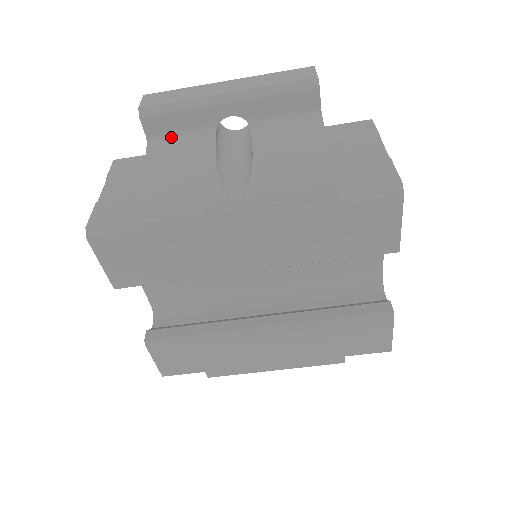
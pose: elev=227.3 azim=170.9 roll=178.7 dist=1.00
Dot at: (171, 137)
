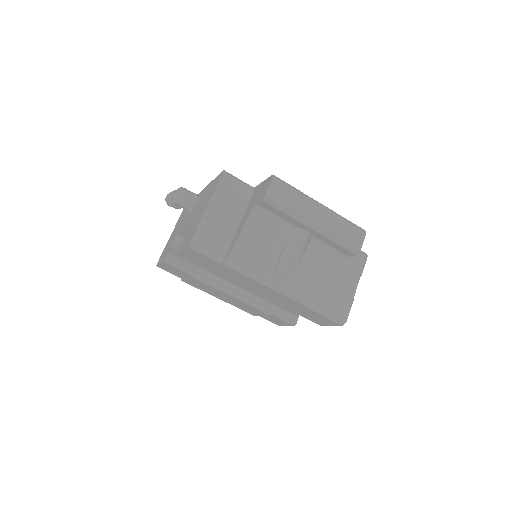
Dot at: (269, 214)
